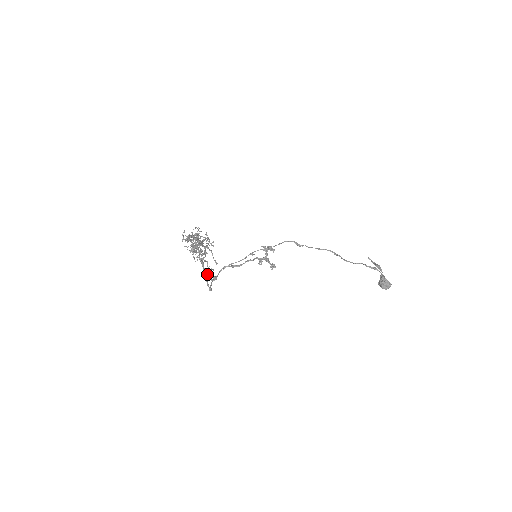
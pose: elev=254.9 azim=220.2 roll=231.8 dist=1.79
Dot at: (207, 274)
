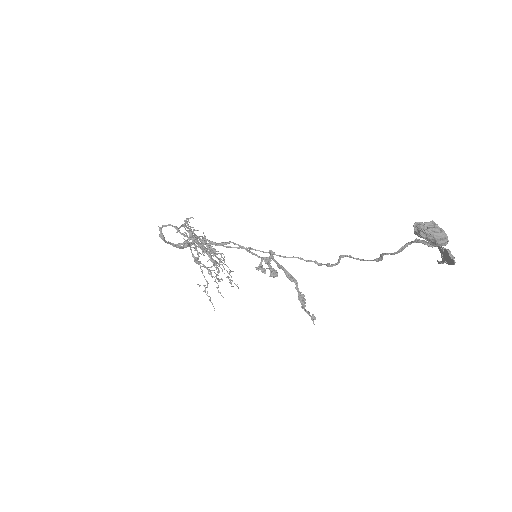
Dot at: (180, 247)
